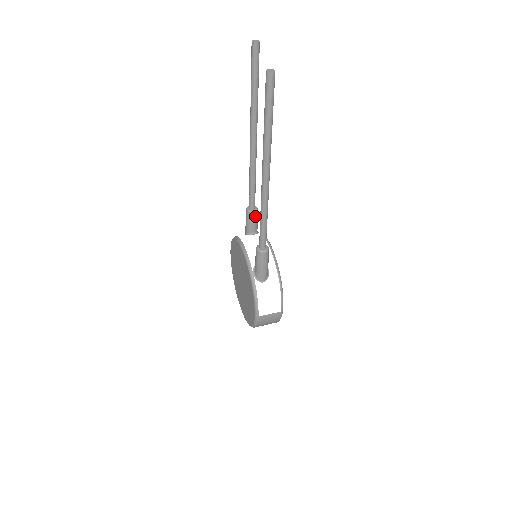
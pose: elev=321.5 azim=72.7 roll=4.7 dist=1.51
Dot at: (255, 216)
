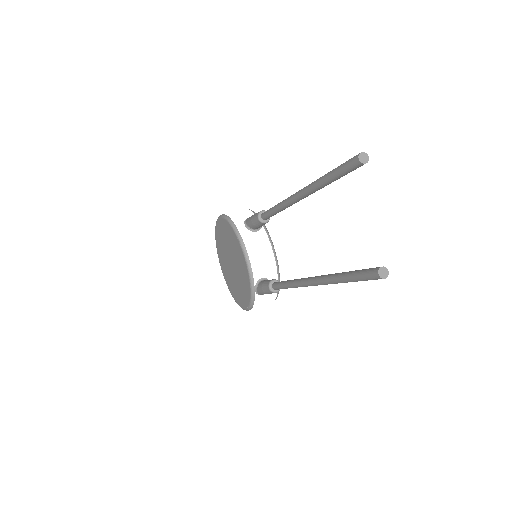
Dot at: (265, 223)
